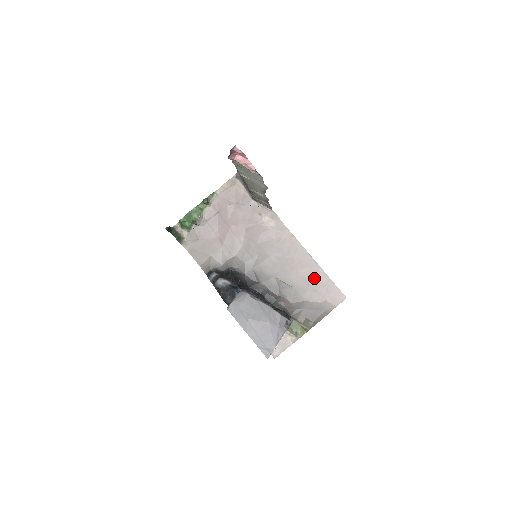
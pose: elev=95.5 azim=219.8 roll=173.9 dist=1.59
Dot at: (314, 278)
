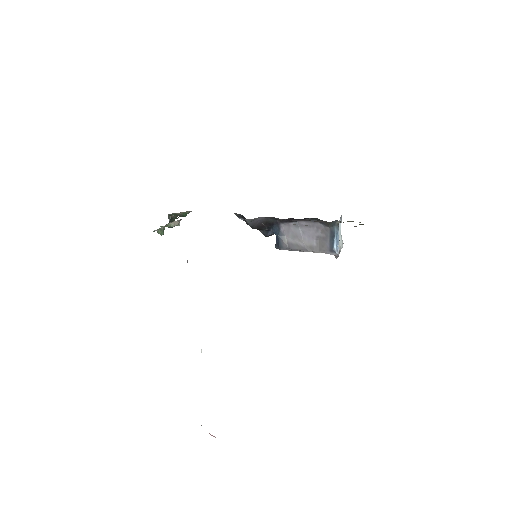
Dot at: occluded
